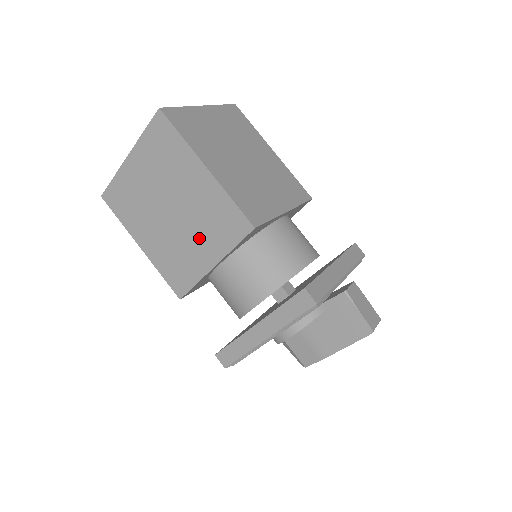
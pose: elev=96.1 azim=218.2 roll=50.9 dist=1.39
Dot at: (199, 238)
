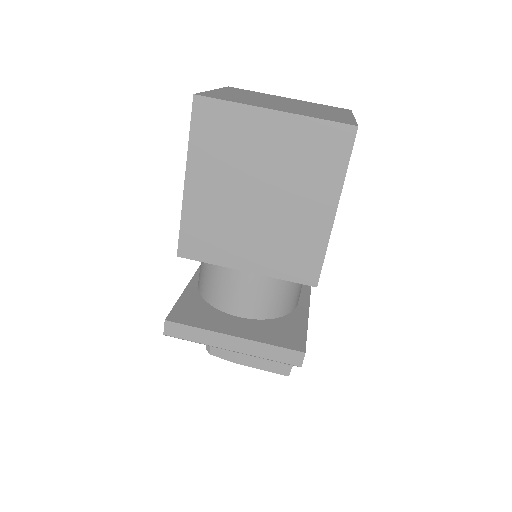
Dot at: (260, 243)
